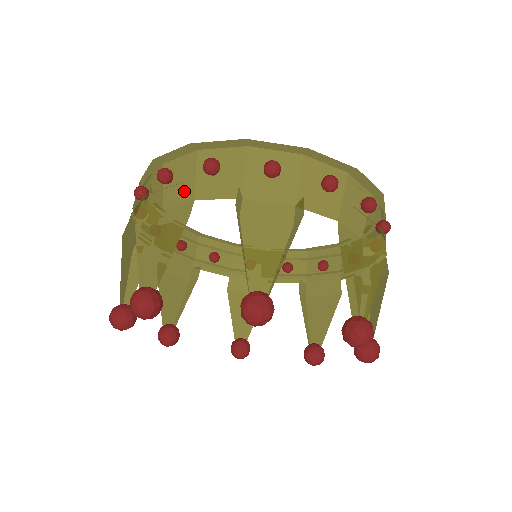
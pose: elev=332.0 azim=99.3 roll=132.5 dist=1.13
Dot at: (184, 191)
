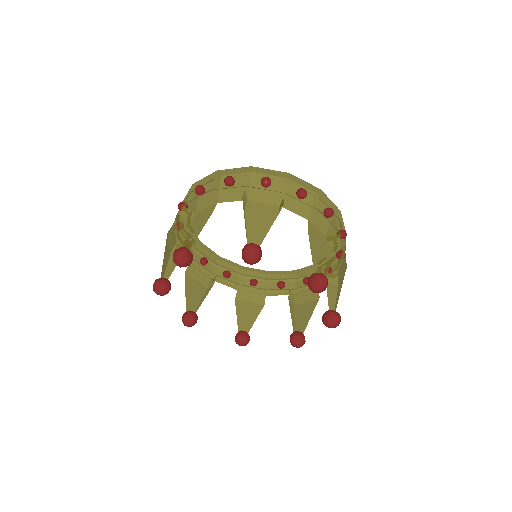
Dot at: (211, 200)
